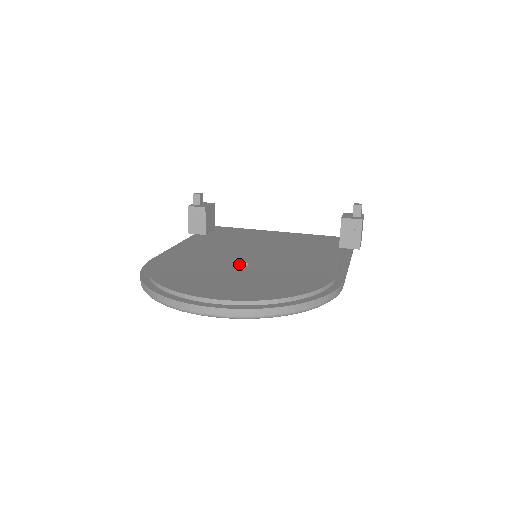
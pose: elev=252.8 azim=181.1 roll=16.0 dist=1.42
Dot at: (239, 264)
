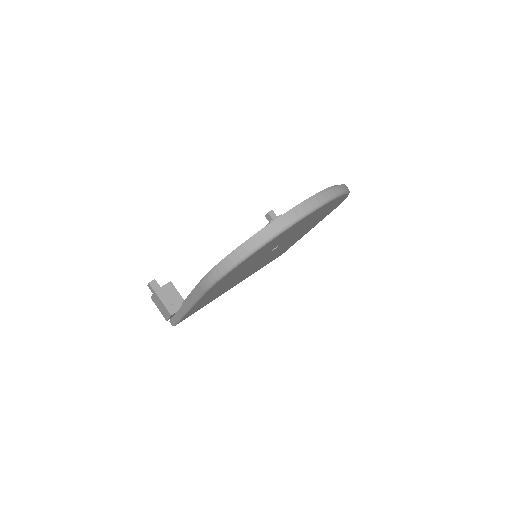
Dot at: occluded
